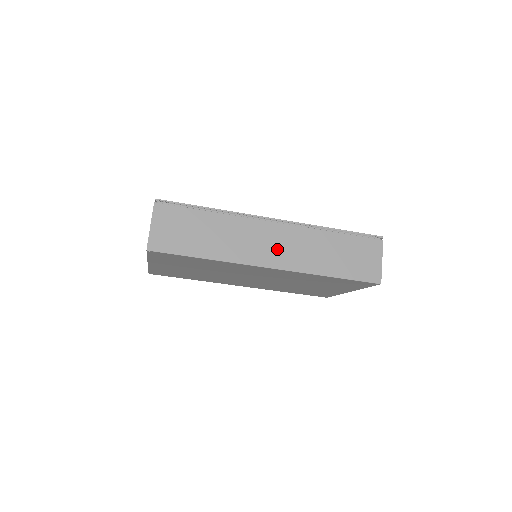
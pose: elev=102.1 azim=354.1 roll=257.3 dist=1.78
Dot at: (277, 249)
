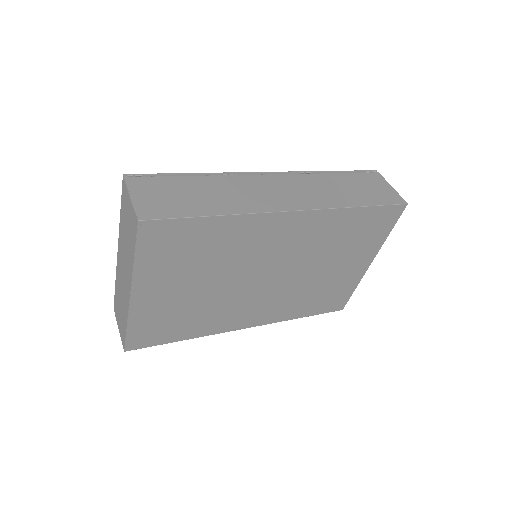
Dot at: (289, 194)
